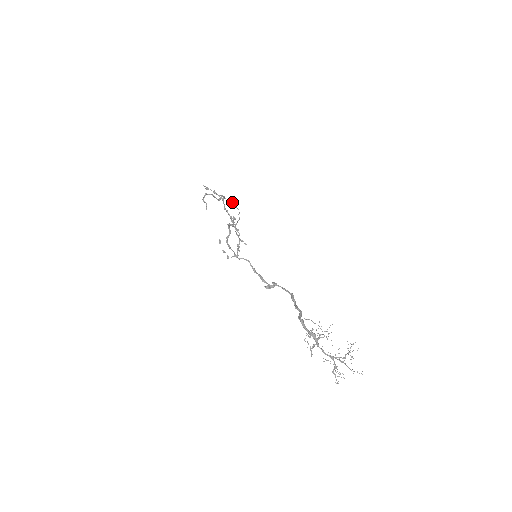
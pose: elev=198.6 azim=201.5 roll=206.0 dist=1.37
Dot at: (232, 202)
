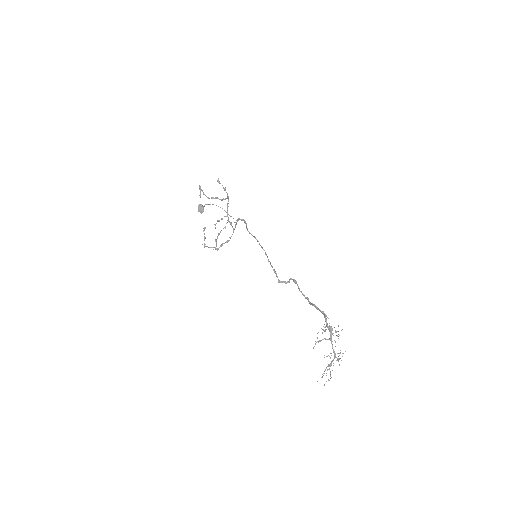
Dot at: (202, 209)
